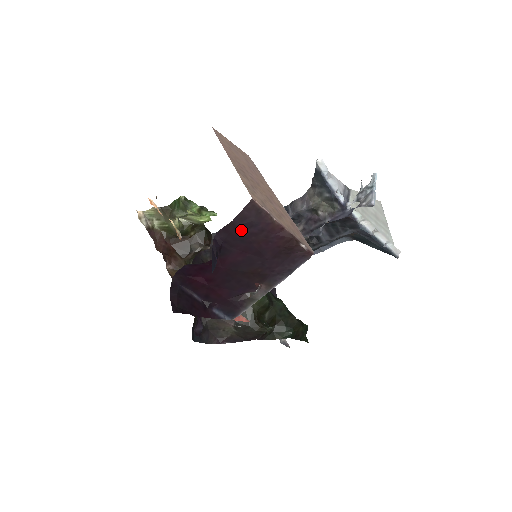
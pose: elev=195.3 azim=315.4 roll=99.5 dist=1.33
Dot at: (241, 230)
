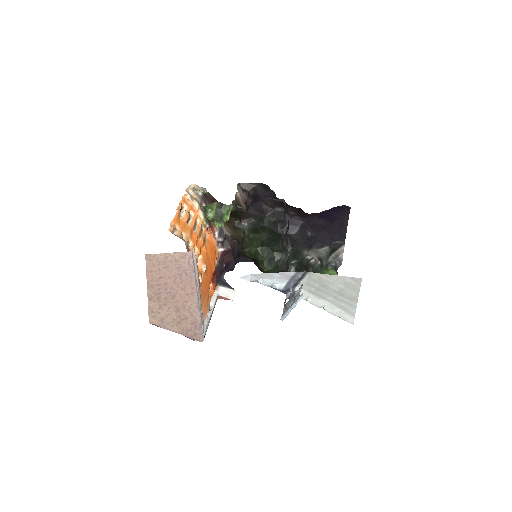
Dot at: occluded
